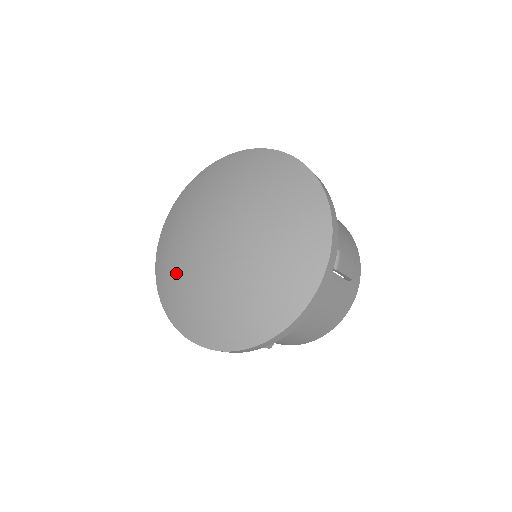
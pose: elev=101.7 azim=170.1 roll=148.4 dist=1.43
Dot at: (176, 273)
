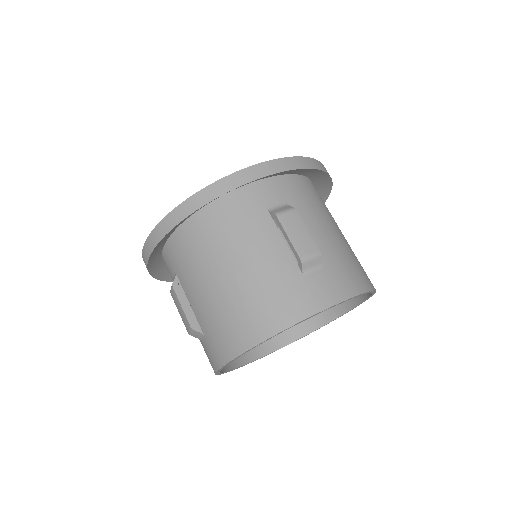
Dot at: occluded
